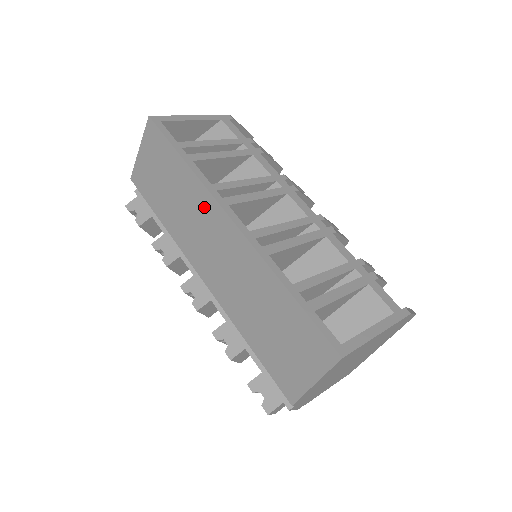
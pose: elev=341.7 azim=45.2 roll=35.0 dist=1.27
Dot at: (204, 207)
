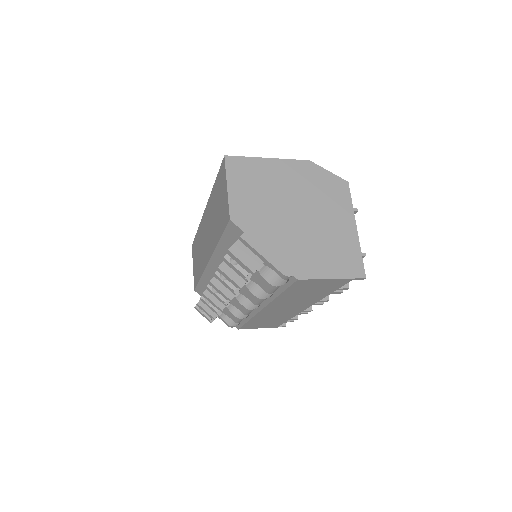
Dot at: (202, 230)
